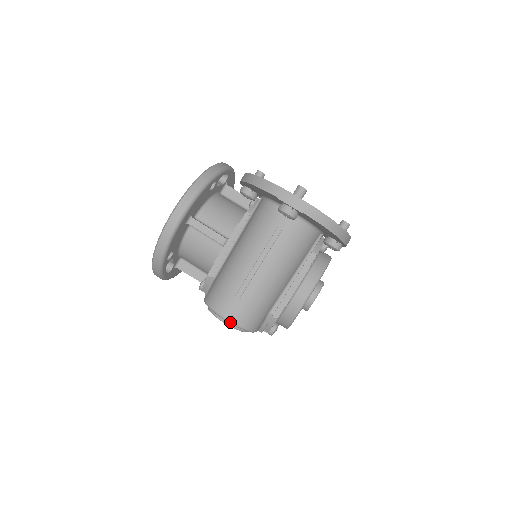
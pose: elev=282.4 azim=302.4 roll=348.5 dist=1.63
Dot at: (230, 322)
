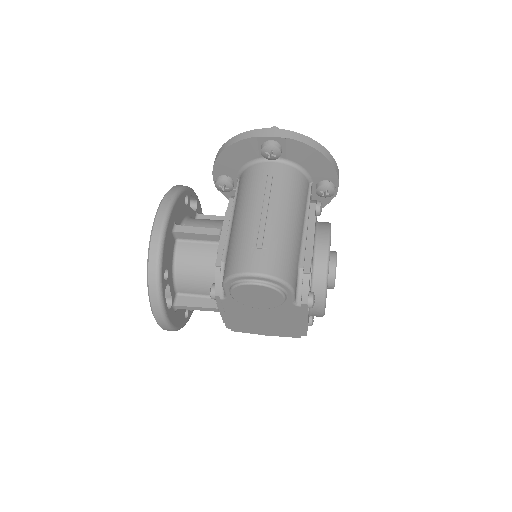
Dot at: (263, 275)
